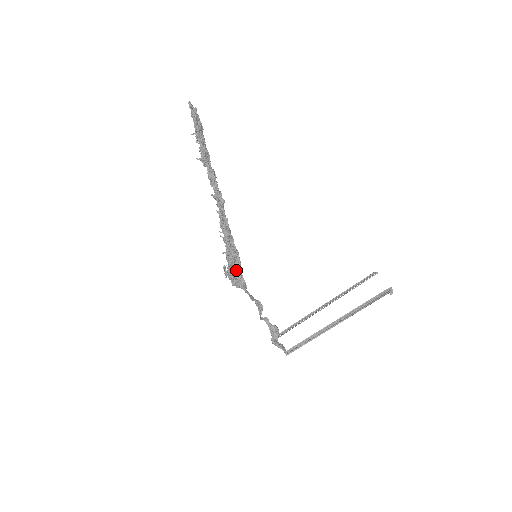
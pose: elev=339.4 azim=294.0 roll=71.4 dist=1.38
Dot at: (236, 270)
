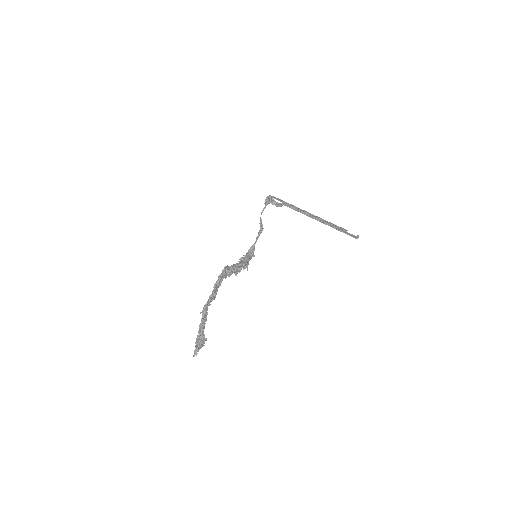
Dot at: occluded
